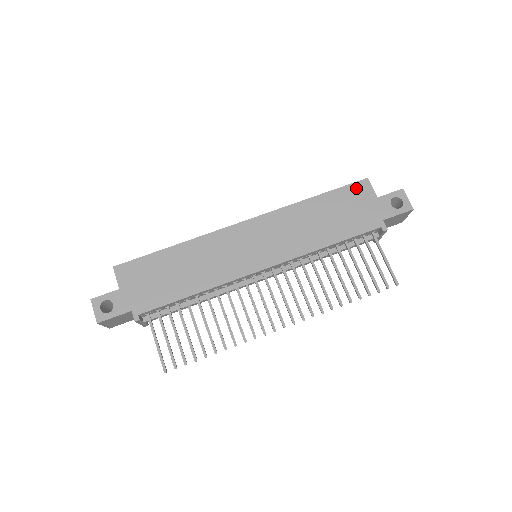
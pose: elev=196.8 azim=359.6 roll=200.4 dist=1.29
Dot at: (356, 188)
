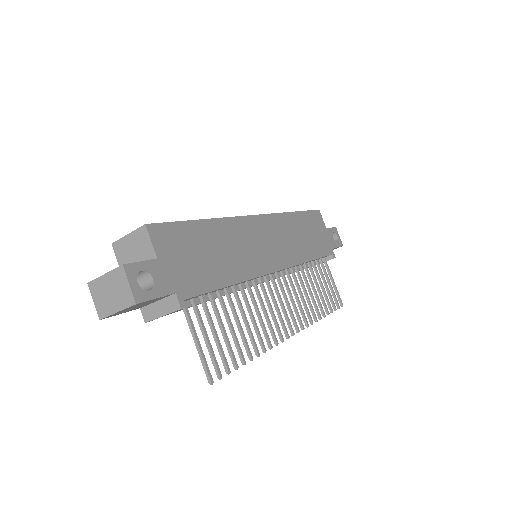
Dot at: (315, 215)
